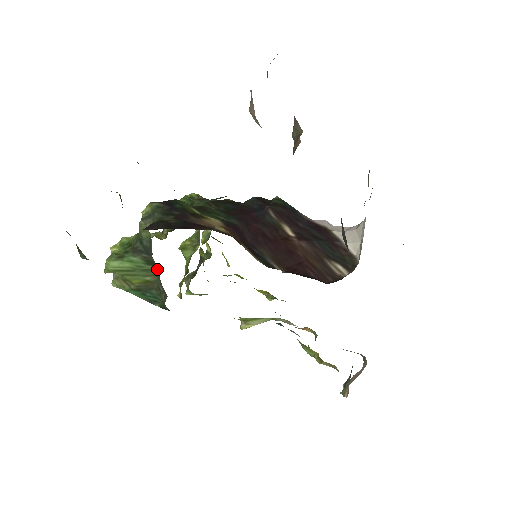
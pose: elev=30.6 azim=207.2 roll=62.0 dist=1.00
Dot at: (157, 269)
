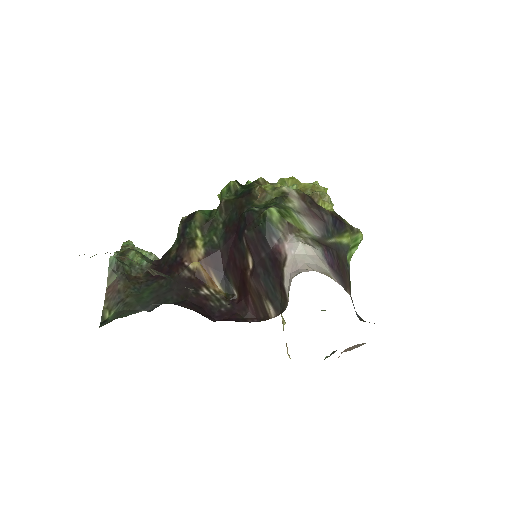
Dot at: occluded
